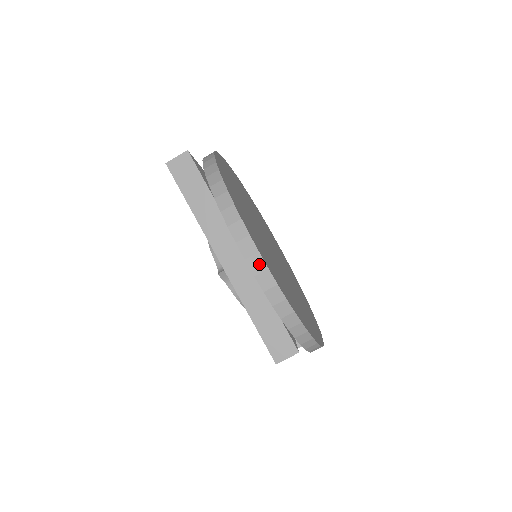
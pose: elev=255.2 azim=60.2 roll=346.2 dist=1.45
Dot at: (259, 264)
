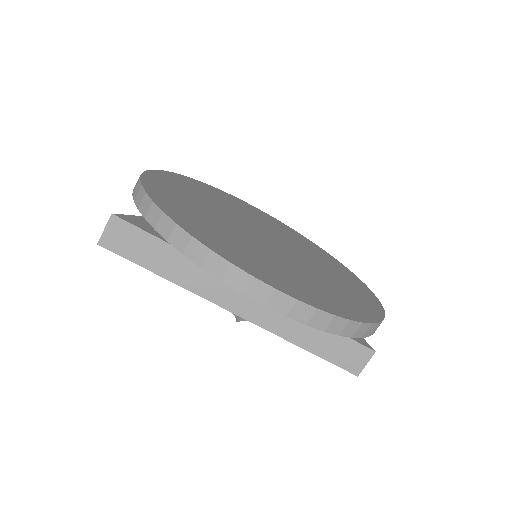
Dot at: (283, 301)
